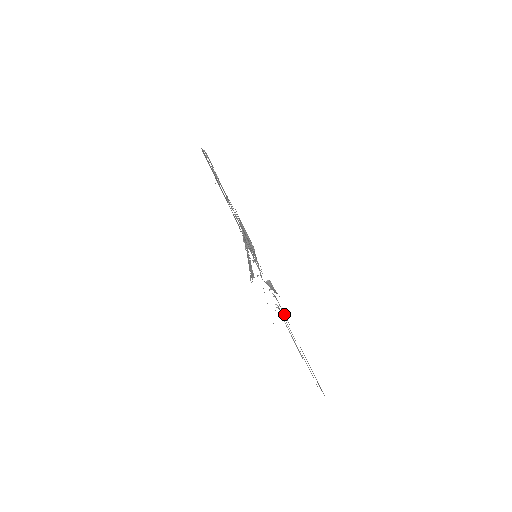
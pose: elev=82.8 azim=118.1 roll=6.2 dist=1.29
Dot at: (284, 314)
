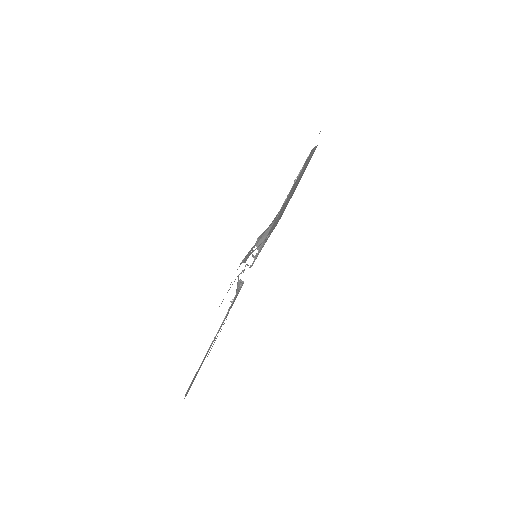
Dot at: occluded
